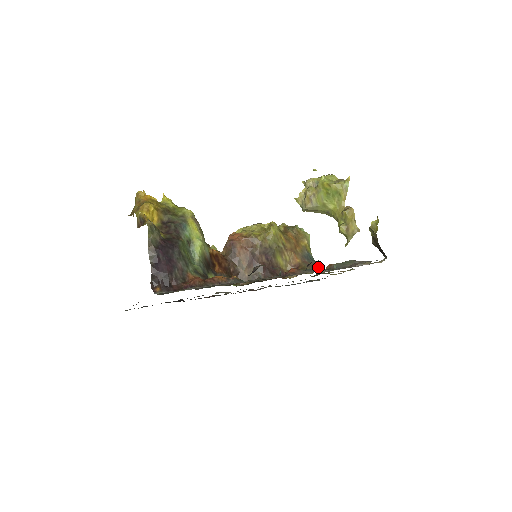
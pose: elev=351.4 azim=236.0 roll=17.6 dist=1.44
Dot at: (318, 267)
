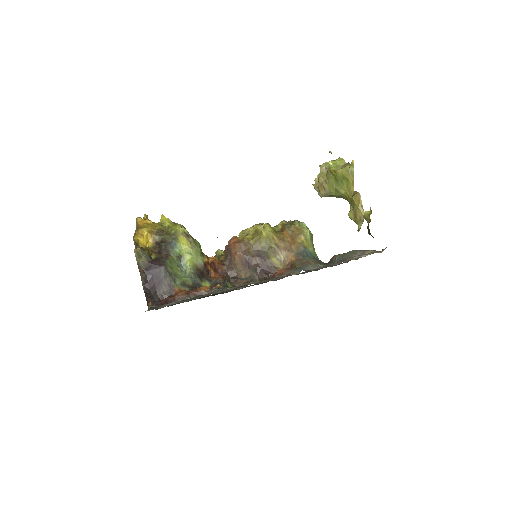
Dot at: (310, 264)
